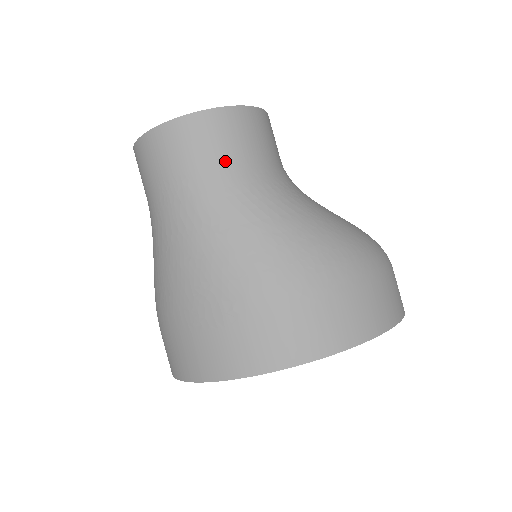
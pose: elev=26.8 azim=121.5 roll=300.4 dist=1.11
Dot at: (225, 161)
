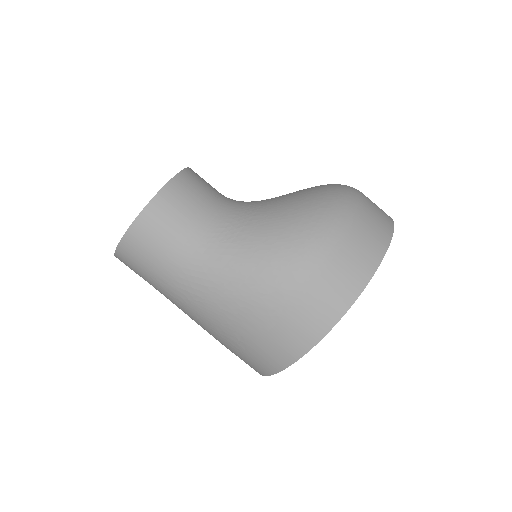
Dot at: (164, 255)
